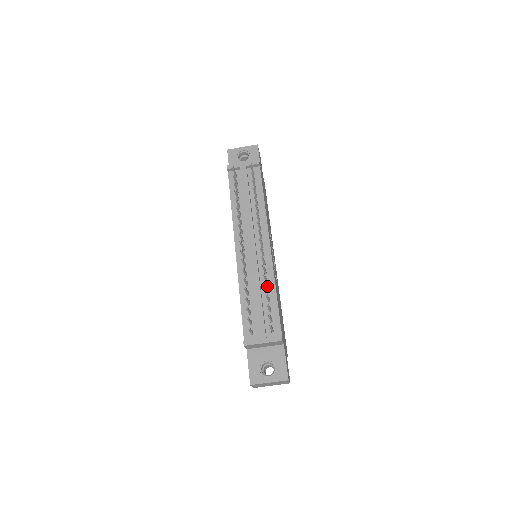
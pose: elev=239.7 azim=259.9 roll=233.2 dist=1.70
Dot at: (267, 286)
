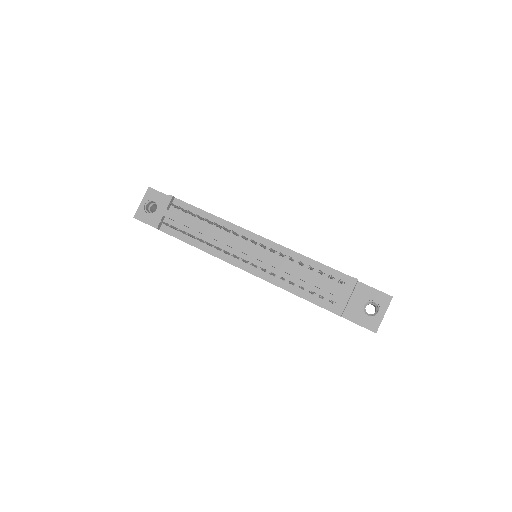
Dot at: (297, 262)
